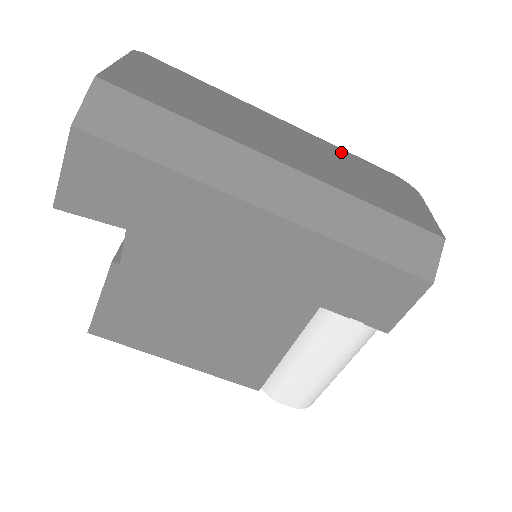
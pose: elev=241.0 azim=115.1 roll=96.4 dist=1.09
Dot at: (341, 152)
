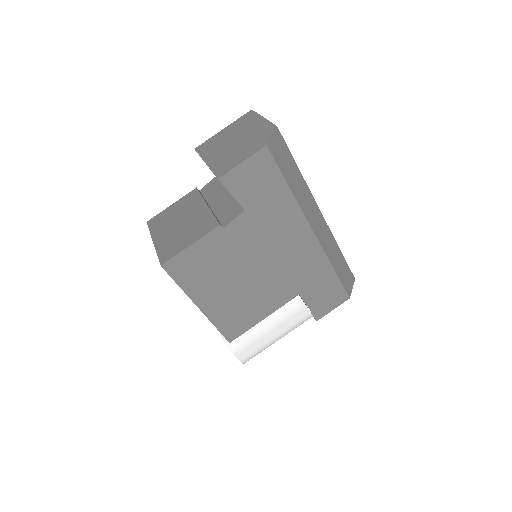
Dot at: occluded
